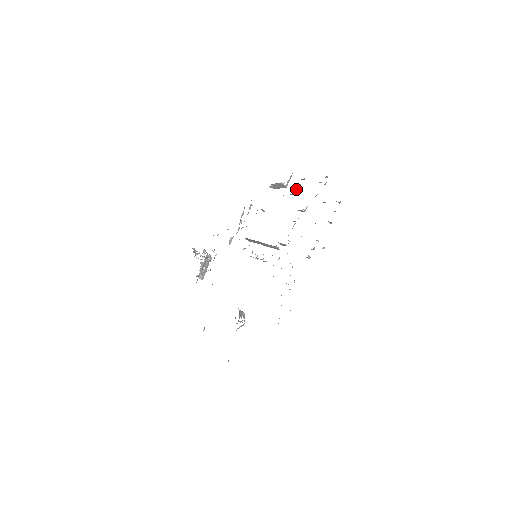
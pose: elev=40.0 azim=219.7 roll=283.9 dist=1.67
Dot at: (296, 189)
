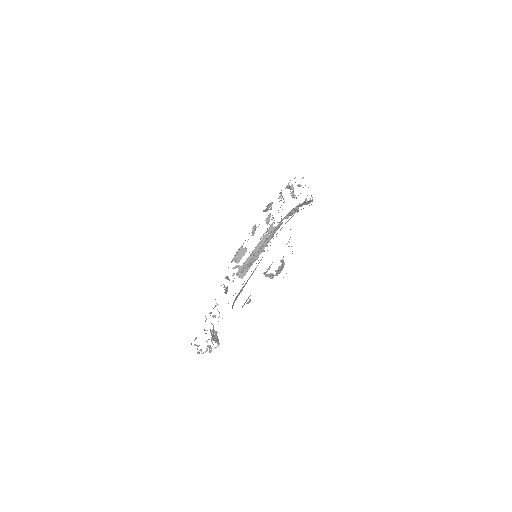
Dot at: (254, 228)
